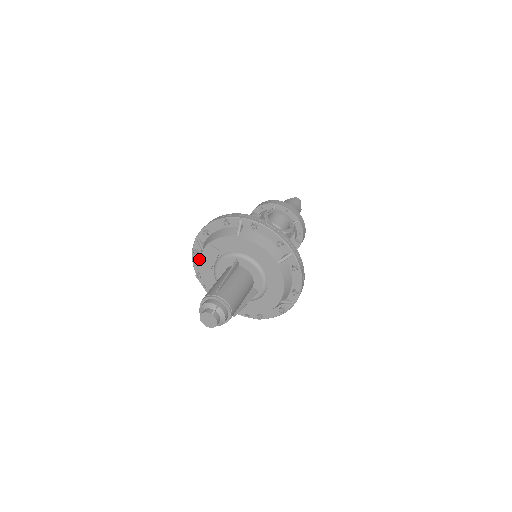
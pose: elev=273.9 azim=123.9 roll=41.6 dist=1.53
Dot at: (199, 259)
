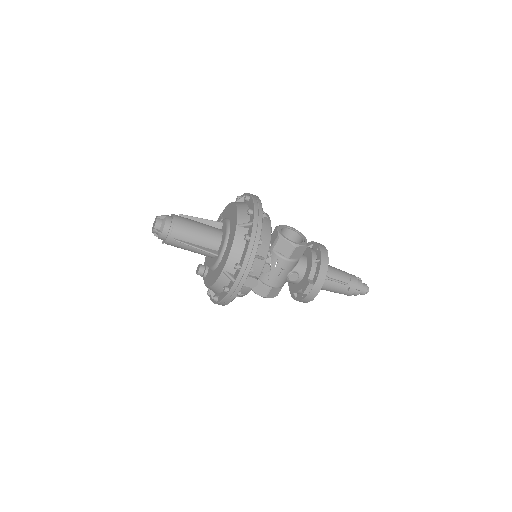
Dot at: occluded
